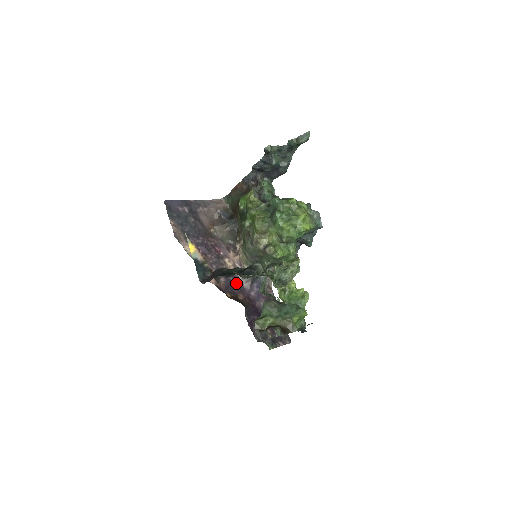
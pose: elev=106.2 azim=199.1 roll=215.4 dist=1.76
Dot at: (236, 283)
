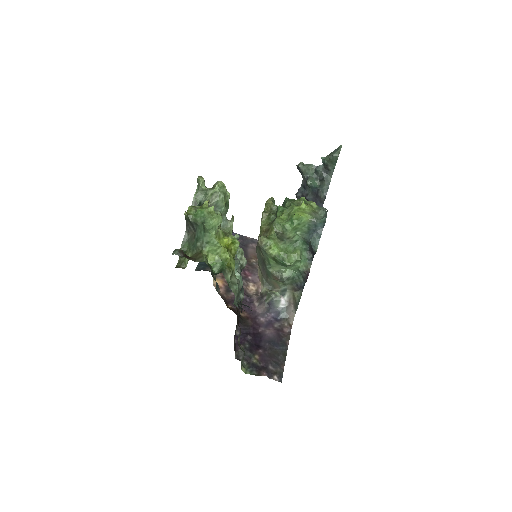
Dot at: (247, 302)
